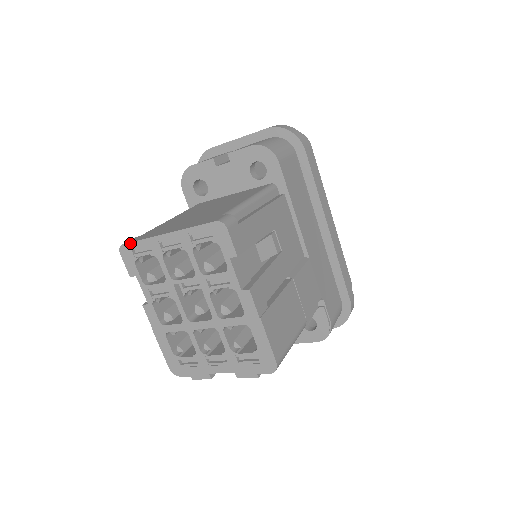
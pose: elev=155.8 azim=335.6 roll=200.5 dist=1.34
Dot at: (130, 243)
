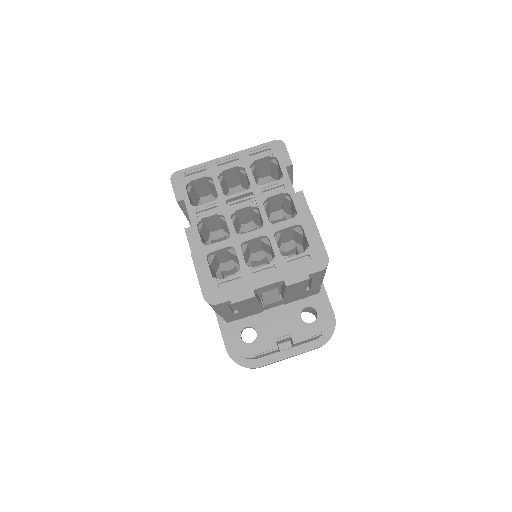
Dot at: (185, 169)
